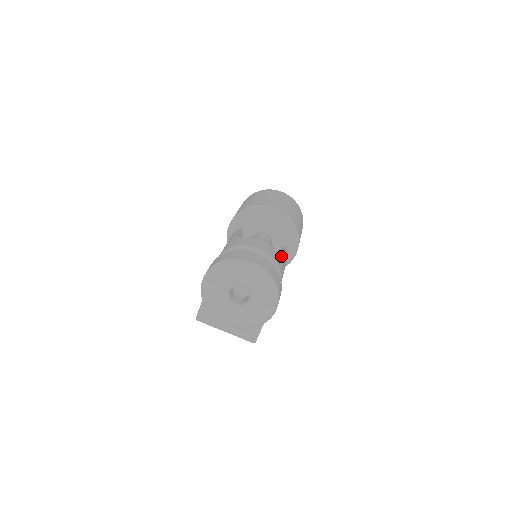
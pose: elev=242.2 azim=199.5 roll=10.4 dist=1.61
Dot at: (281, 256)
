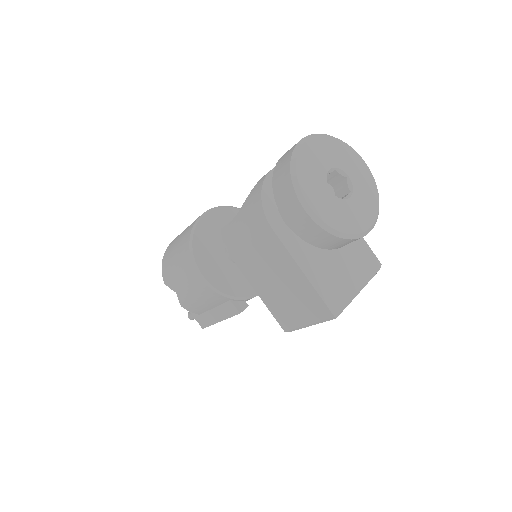
Dot at: occluded
